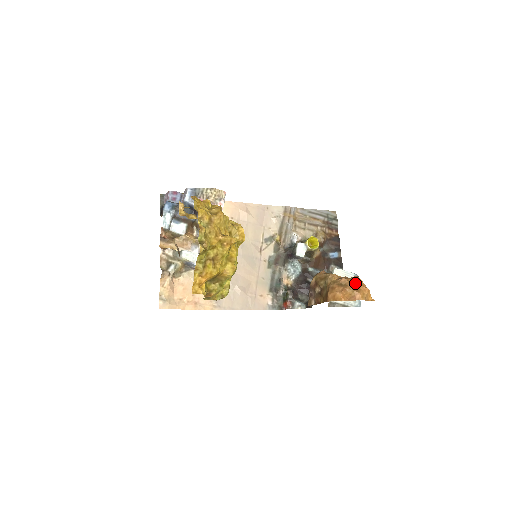
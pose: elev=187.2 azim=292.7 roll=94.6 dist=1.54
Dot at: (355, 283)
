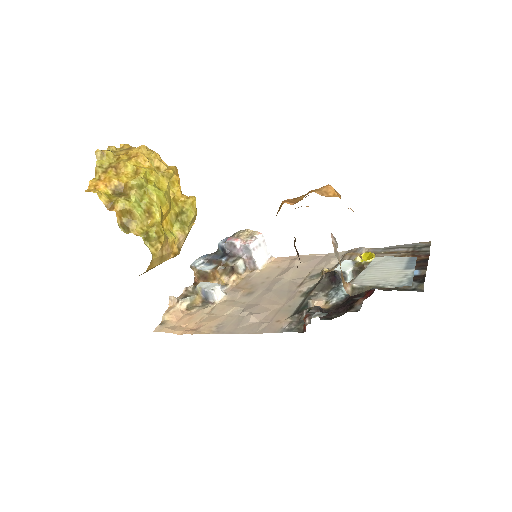
Dot at: occluded
